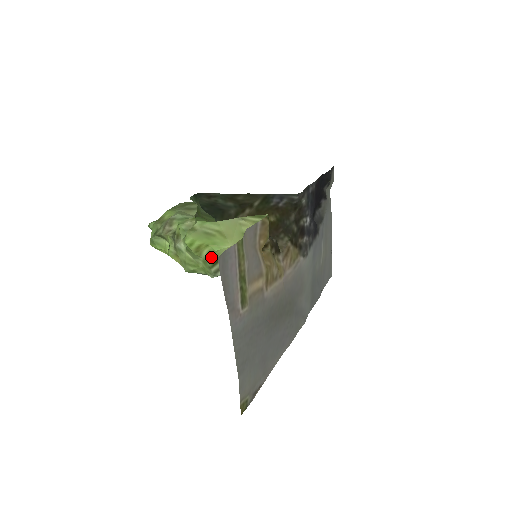
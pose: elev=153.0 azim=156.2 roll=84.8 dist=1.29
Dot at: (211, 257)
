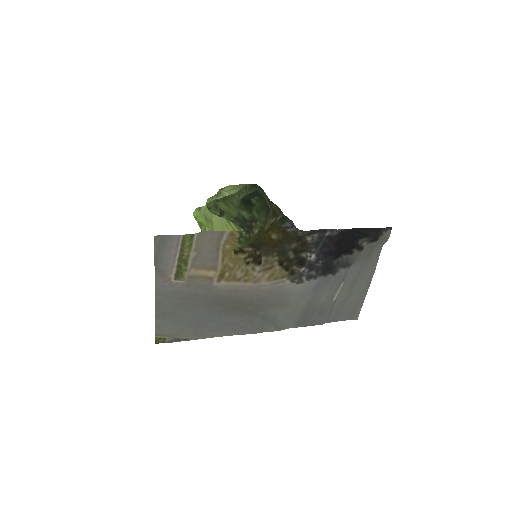
Dot at: occluded
